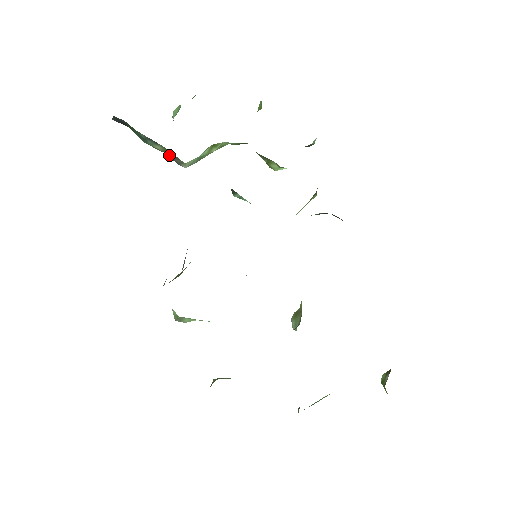
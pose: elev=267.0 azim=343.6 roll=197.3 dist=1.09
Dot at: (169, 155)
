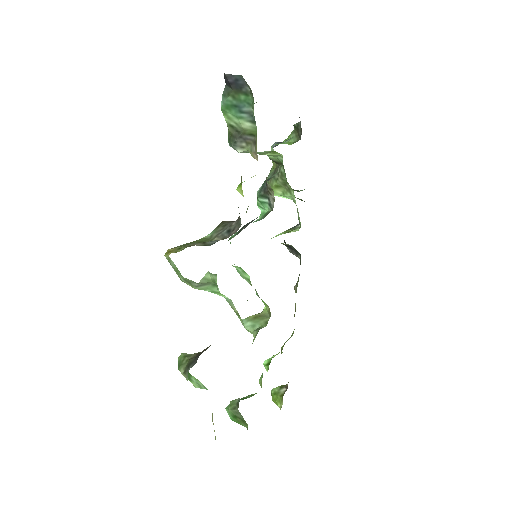
Dot at: (244, 136)
